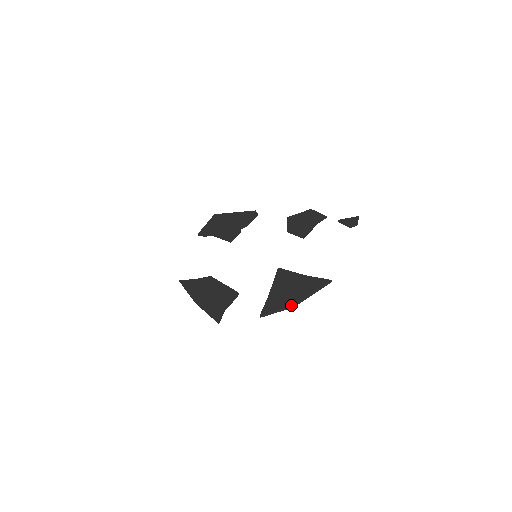
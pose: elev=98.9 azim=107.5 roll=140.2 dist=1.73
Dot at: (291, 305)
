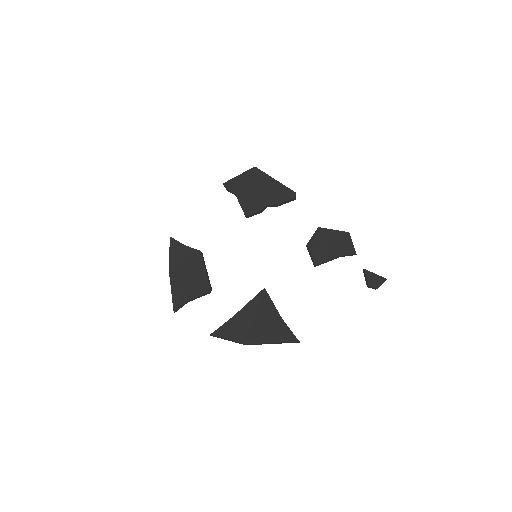
Dot at: (245, 343)
